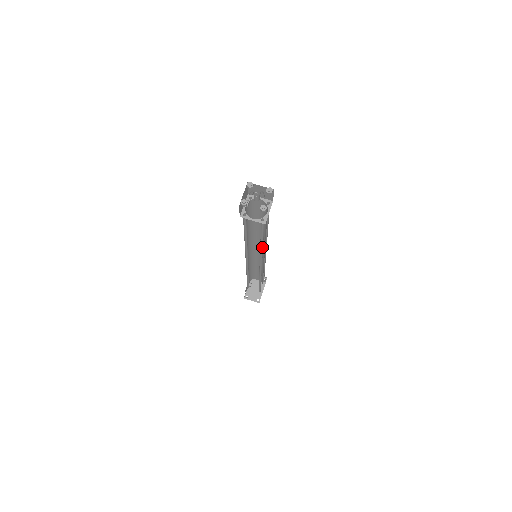
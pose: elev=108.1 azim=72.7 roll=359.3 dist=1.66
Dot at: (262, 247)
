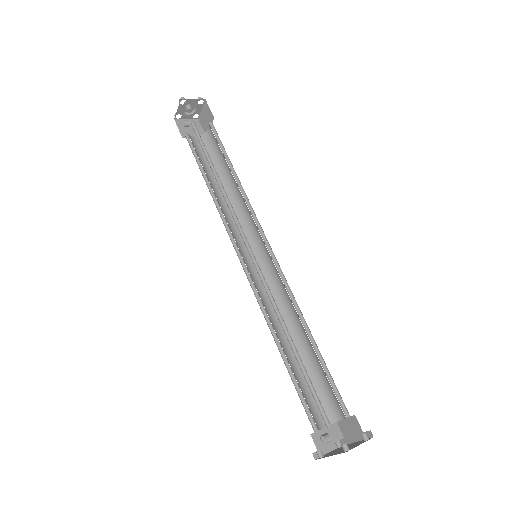
Dot at: (241, 191)
